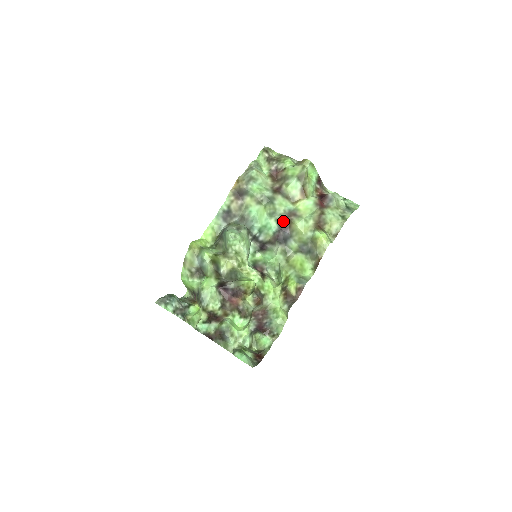
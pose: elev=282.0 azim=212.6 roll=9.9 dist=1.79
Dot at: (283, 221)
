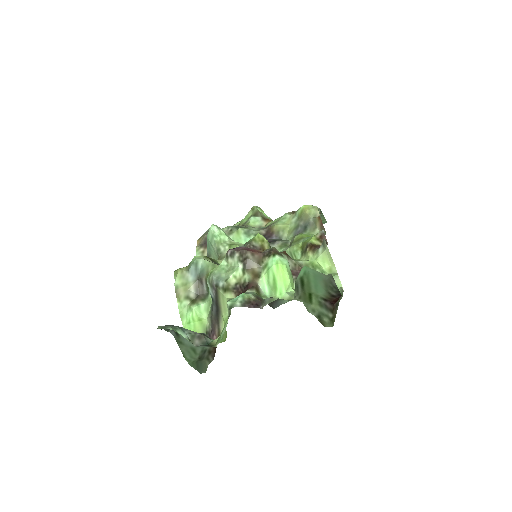
Dot at: (263, 233)
